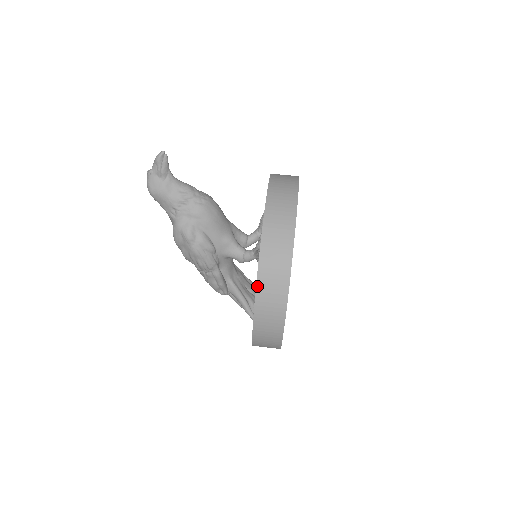
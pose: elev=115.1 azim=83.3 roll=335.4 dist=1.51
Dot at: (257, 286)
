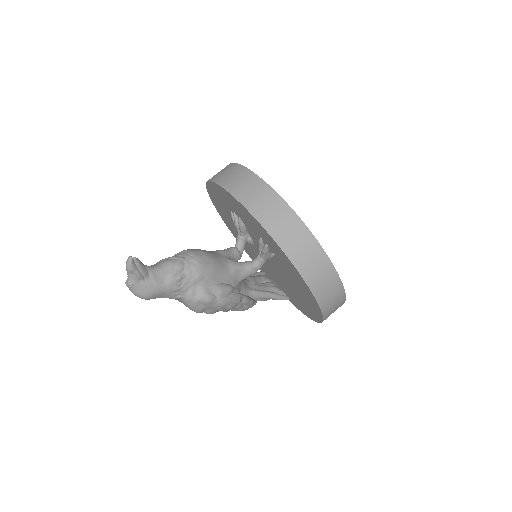
Dot at: (310, 288)
